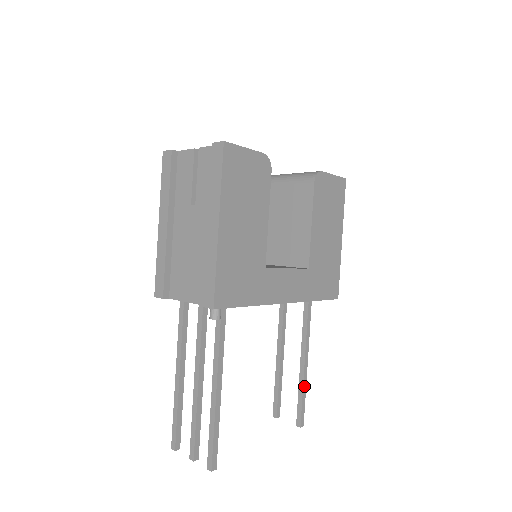
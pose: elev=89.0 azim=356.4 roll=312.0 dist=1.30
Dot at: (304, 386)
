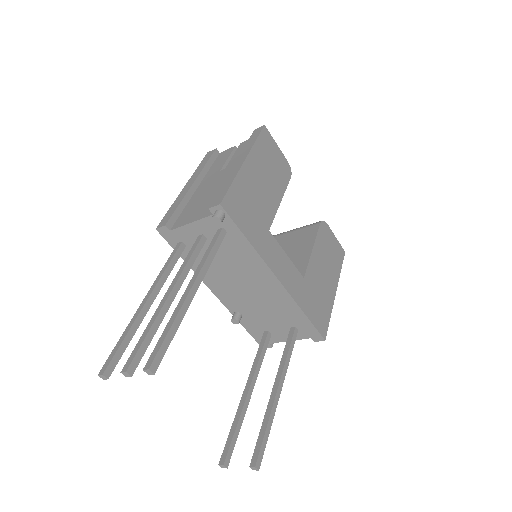
Dot at: (271, 416)
